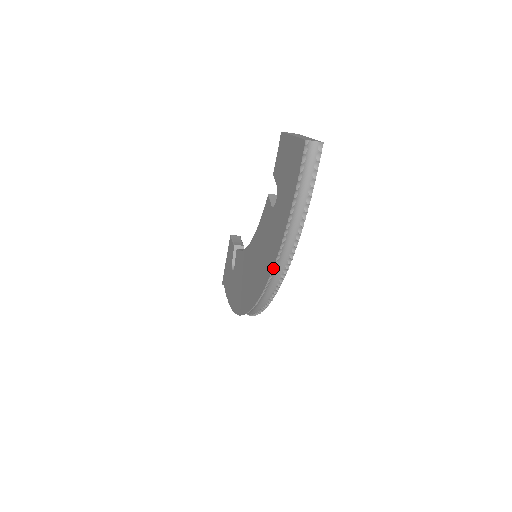
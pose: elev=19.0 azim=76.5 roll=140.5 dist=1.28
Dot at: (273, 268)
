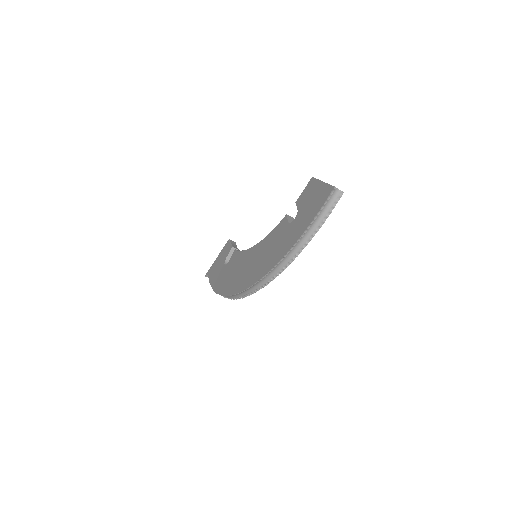
Dot at: (278, 262)
